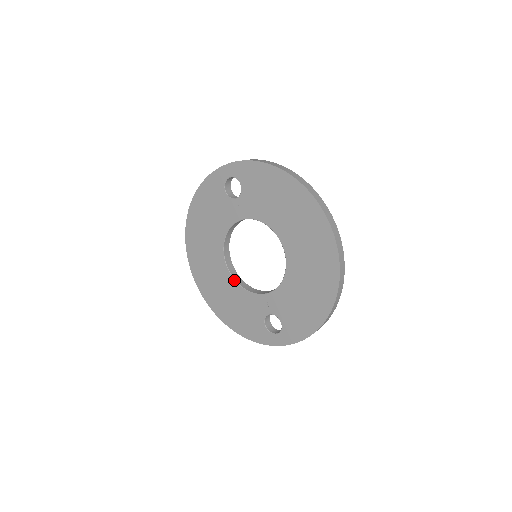
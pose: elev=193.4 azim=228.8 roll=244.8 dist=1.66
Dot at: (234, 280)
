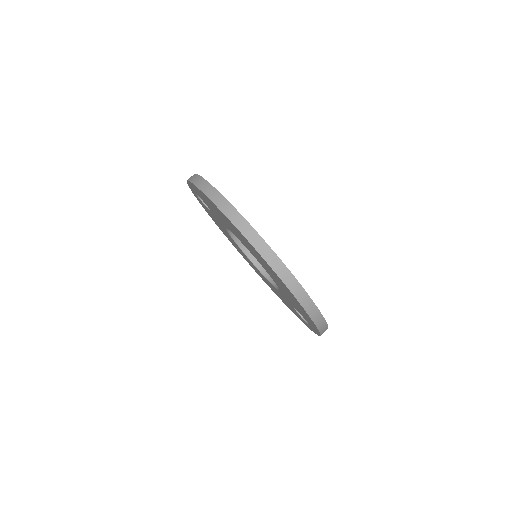
Dot at: occluded
